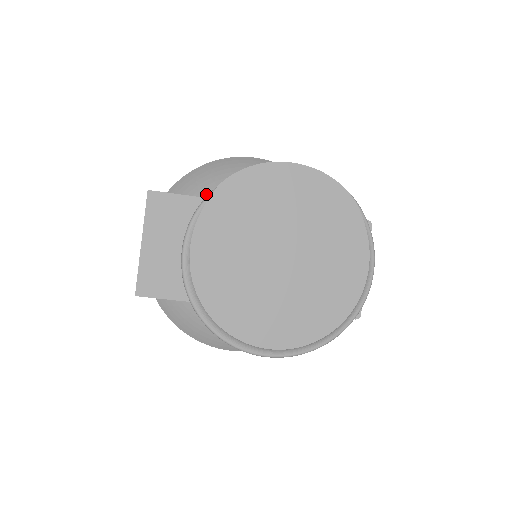
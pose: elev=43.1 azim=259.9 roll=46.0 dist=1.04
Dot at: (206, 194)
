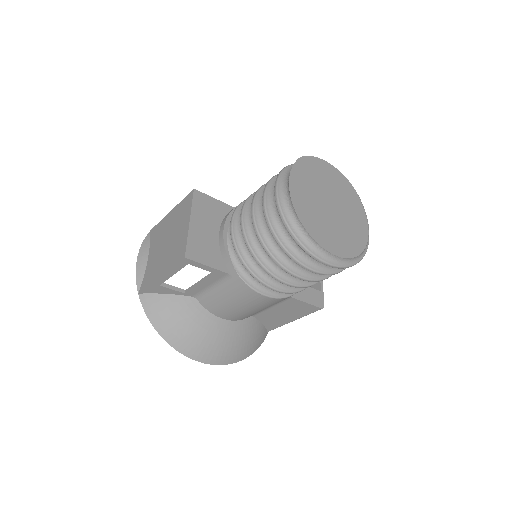
Dot at: occluded
